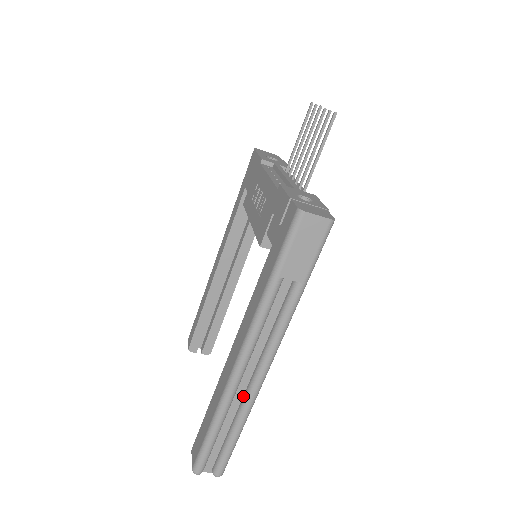
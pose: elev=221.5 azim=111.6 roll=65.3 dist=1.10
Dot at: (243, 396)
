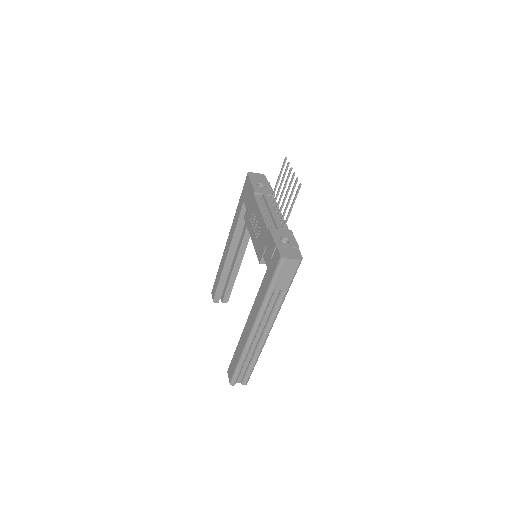
Dot at: (256, 345)
